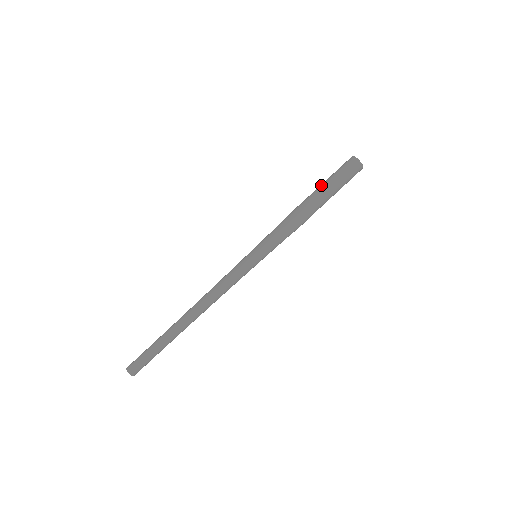
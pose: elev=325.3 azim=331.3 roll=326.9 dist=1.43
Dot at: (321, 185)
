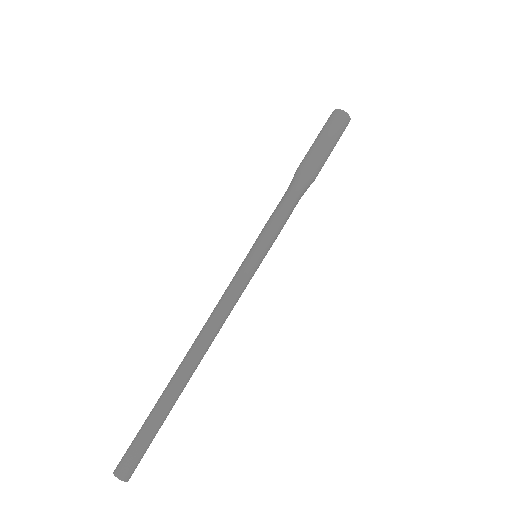
Dot at: occluded
